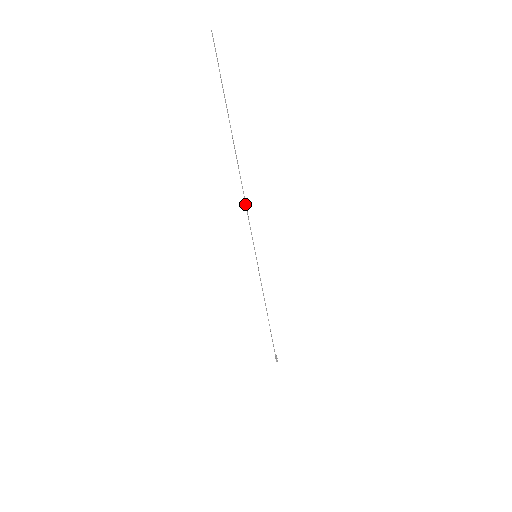
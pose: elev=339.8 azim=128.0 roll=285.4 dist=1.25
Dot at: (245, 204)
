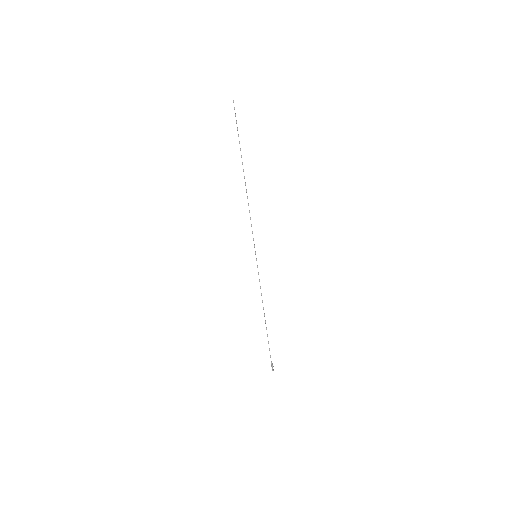
Dot at: (249, 211)
